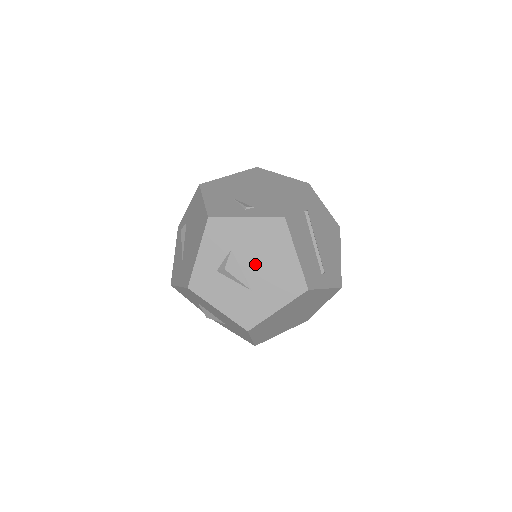
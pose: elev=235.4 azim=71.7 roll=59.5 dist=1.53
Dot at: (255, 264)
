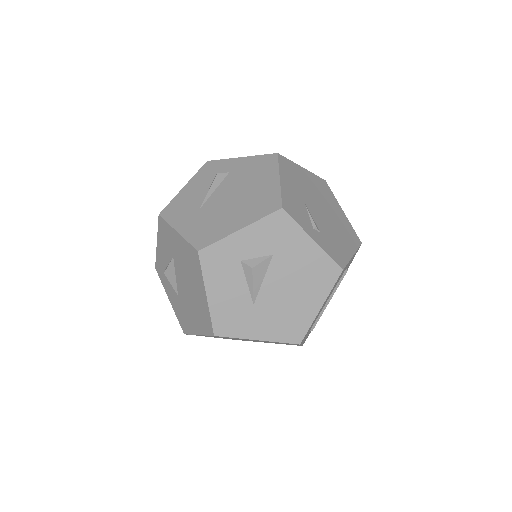
Dot at: (280, 285)
